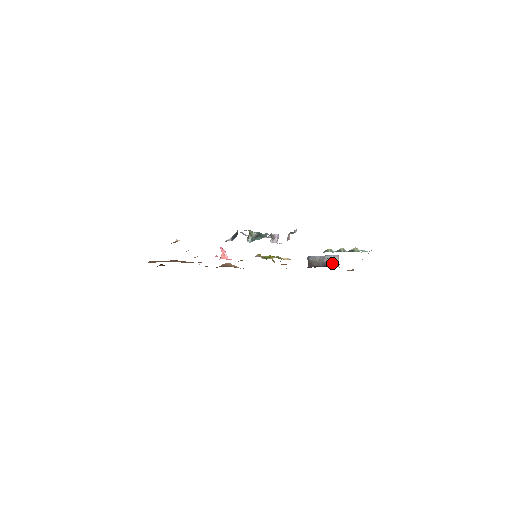
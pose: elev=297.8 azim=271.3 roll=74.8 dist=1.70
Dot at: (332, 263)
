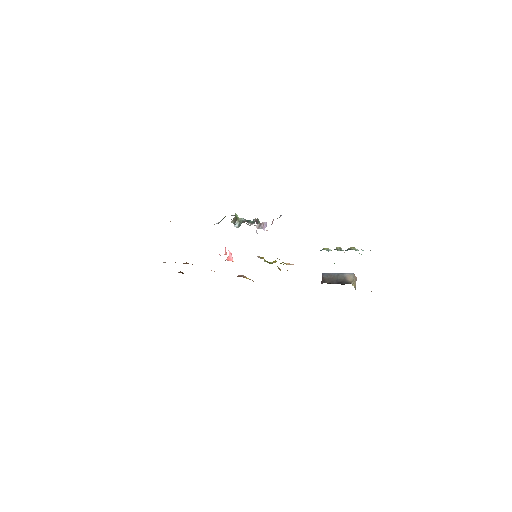
Dot at: (346, 281)
